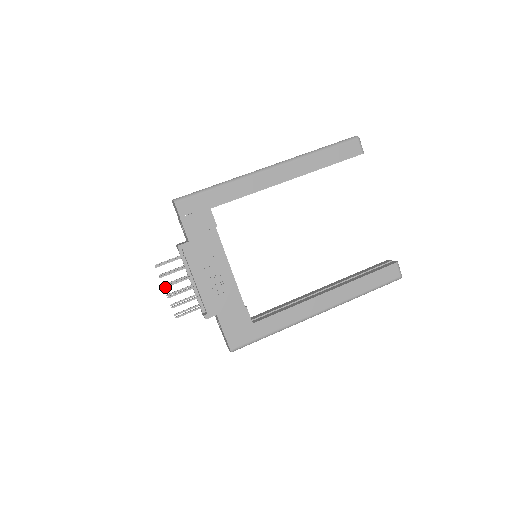
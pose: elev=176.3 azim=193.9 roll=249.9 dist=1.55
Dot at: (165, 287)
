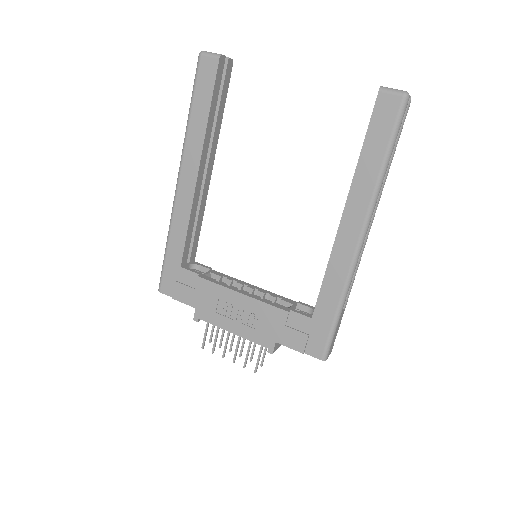
Dot at: (223, 357)
